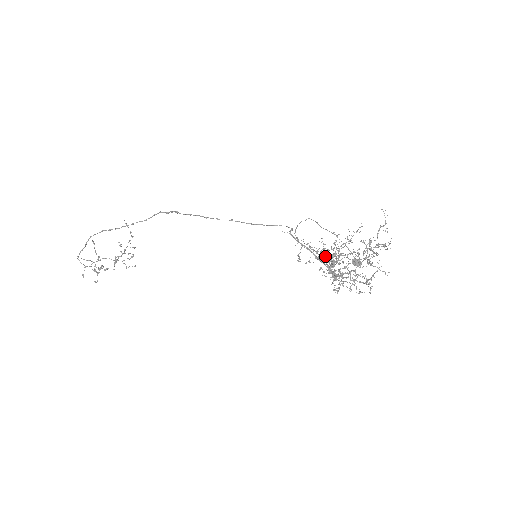
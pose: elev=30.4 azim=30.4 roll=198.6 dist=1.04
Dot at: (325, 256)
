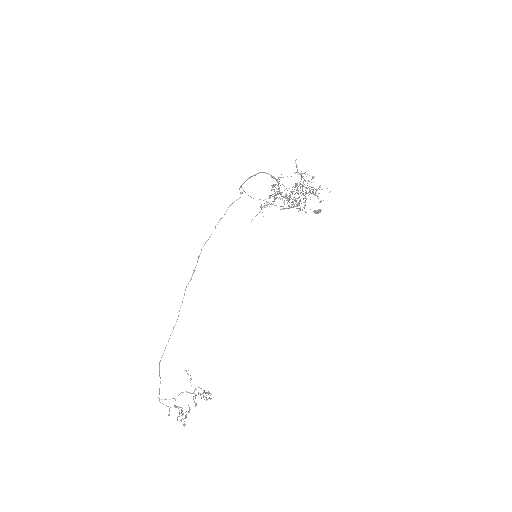
Dot at: (271, 190)
